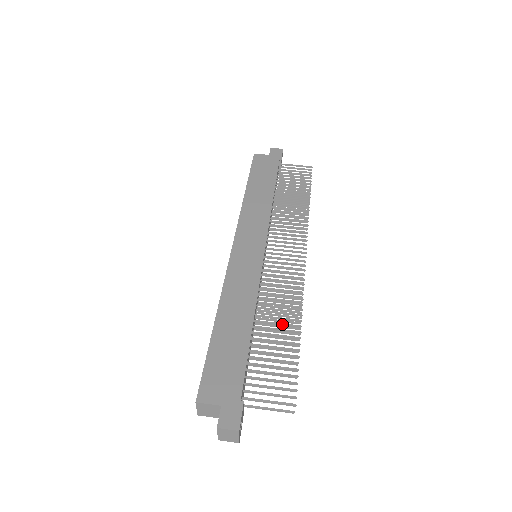
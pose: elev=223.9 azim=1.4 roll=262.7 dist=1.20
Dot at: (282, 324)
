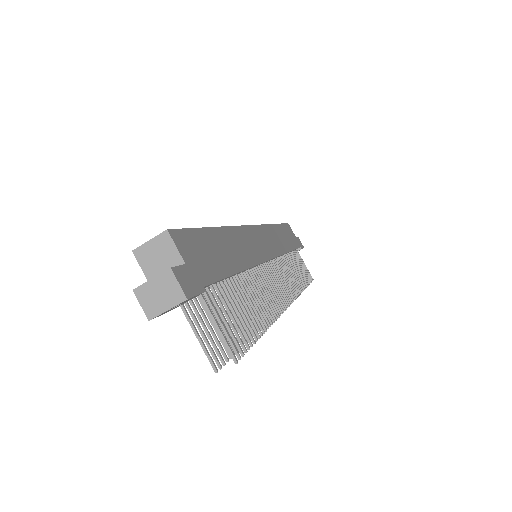
Dot at: (257, 306)
